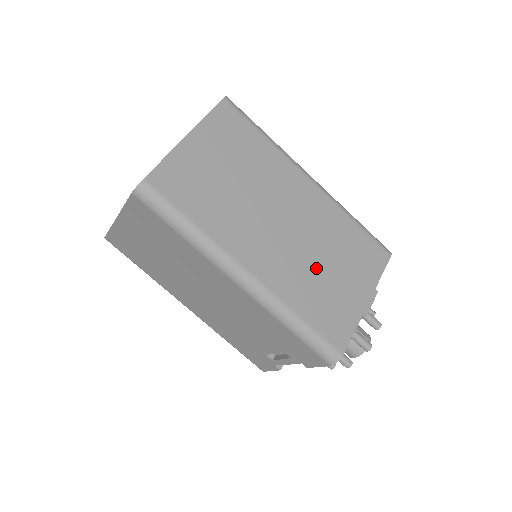
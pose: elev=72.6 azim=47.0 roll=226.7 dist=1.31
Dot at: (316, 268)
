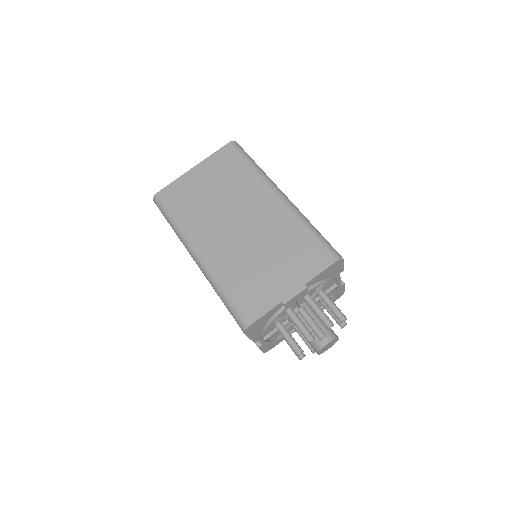
Dot at: (254, 259)
